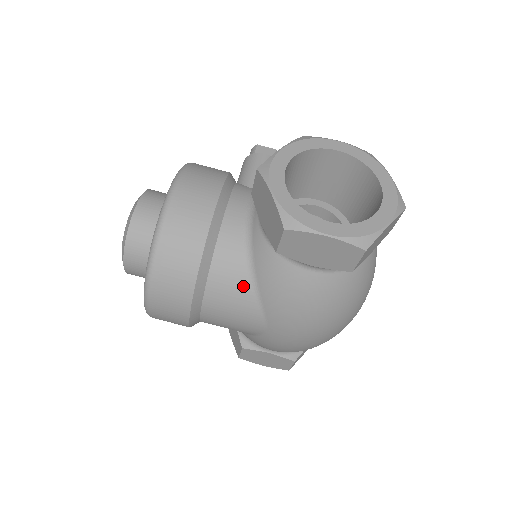
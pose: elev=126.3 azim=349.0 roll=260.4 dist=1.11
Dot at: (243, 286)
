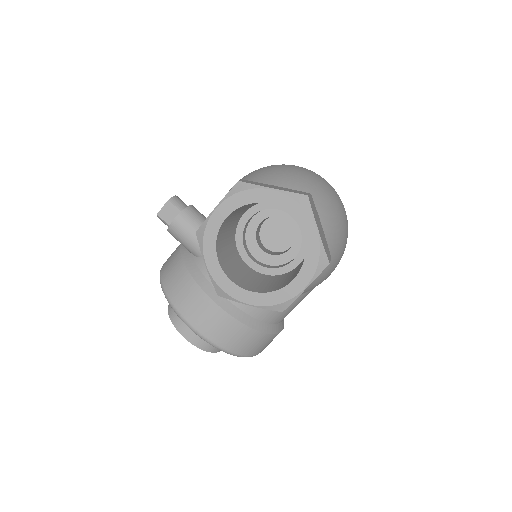
Dot at: occluded
